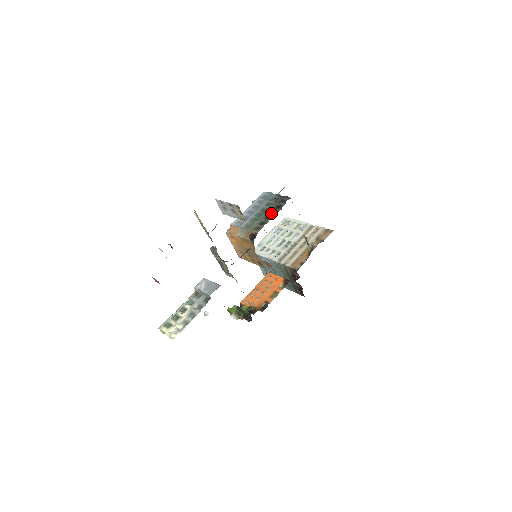
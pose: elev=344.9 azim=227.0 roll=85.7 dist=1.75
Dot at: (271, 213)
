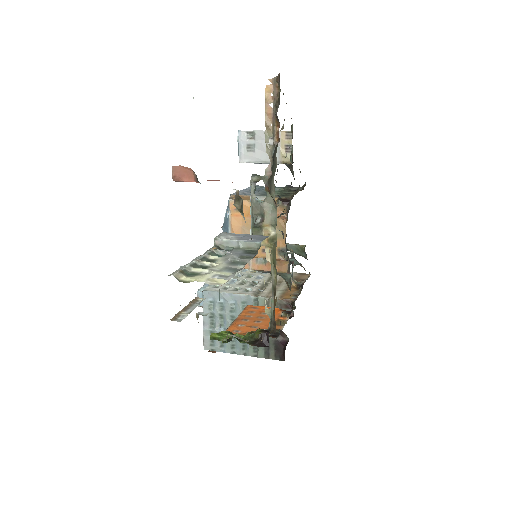
Dot at: (289, 192)
